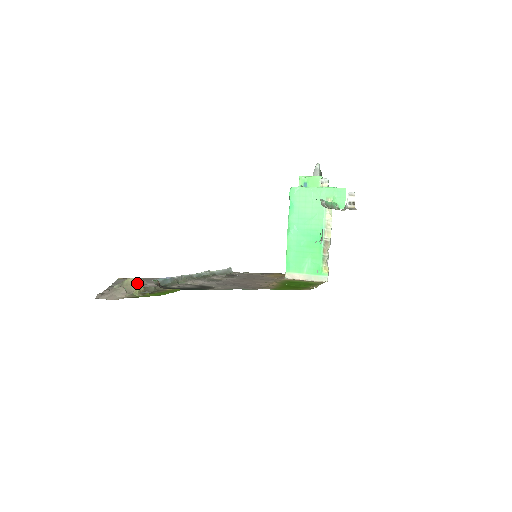
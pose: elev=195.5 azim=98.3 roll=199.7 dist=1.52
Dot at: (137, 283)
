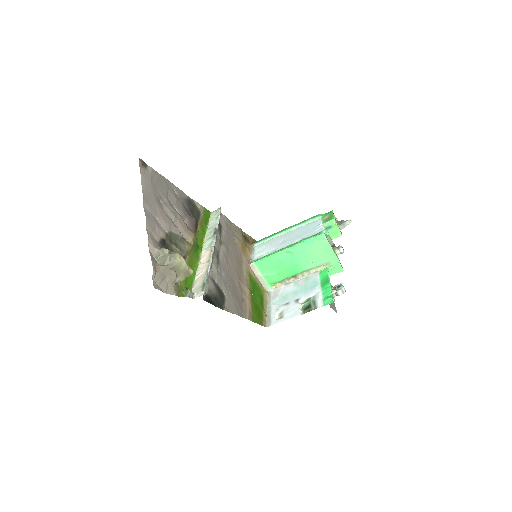
Dot at: (187, 274)
